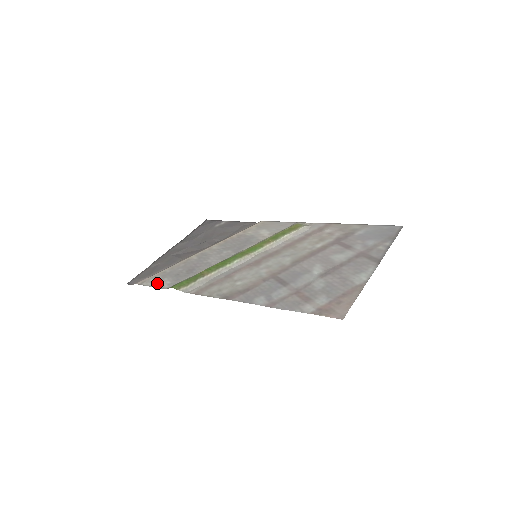
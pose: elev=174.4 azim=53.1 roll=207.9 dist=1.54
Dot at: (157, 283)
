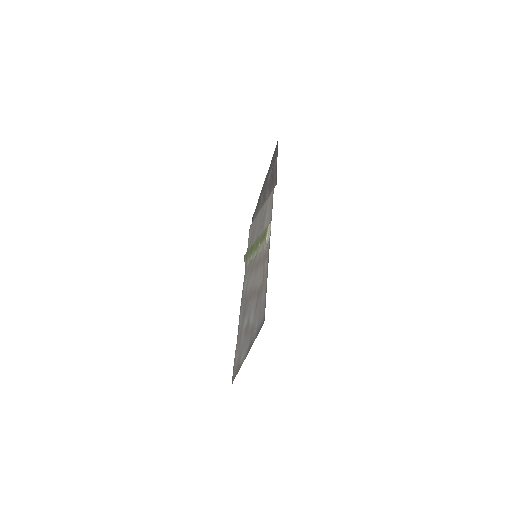
Dot at: (249, 238)
